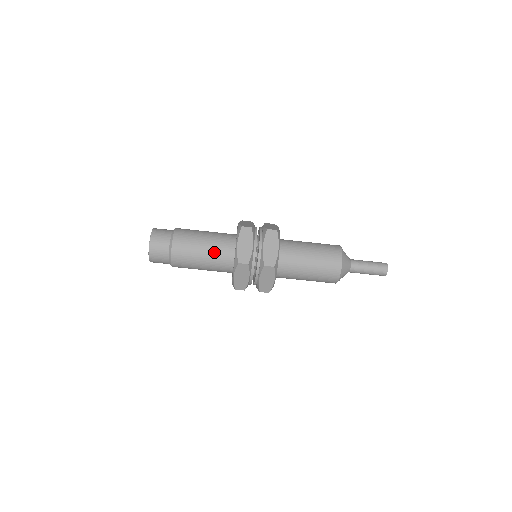
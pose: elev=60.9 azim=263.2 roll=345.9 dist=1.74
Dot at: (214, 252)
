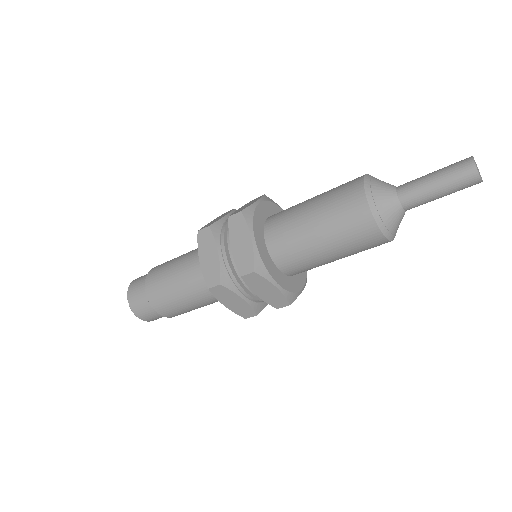
Dot at: (190, 282)
